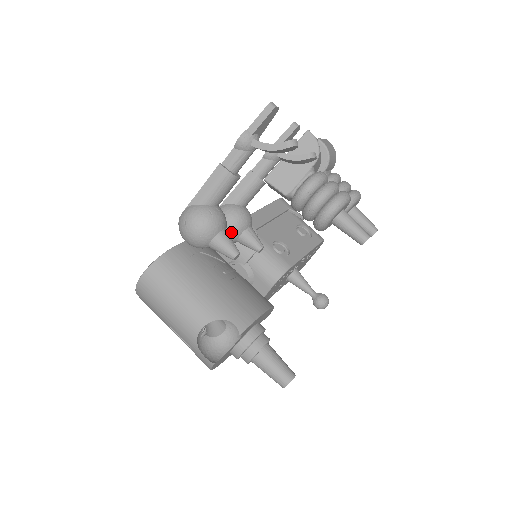
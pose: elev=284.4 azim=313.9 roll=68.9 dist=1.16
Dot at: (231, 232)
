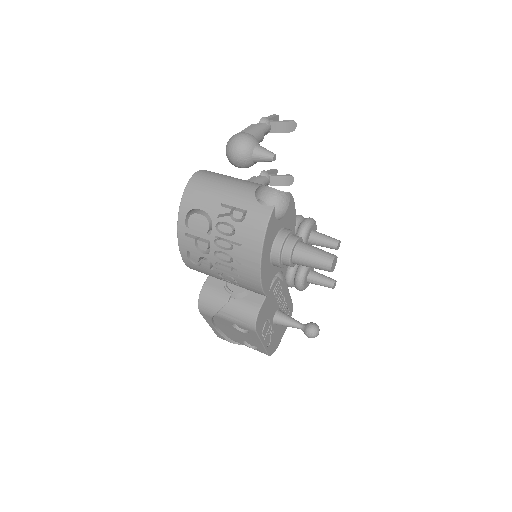
Dot at: occluded
